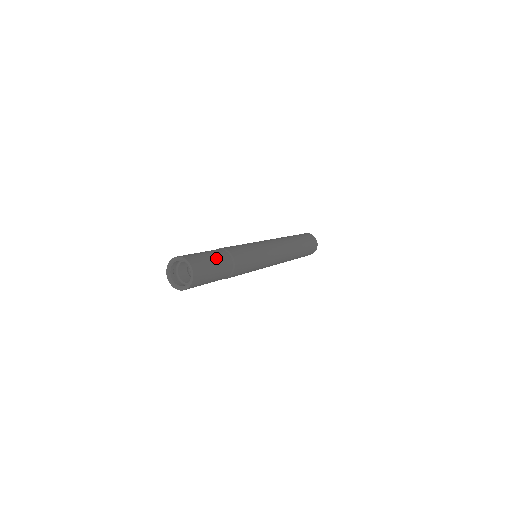
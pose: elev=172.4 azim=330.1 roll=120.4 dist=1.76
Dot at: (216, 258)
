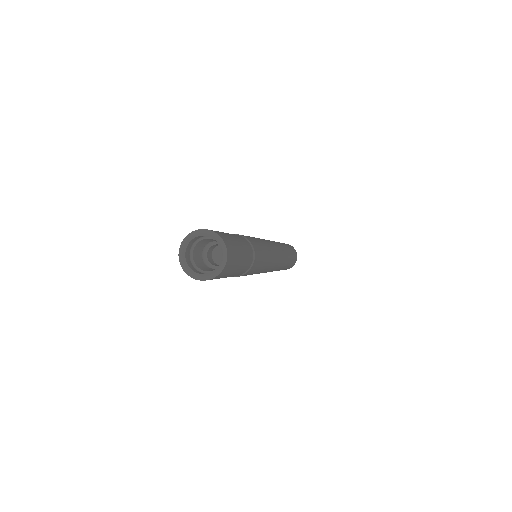
Dot at: (231, 234)
